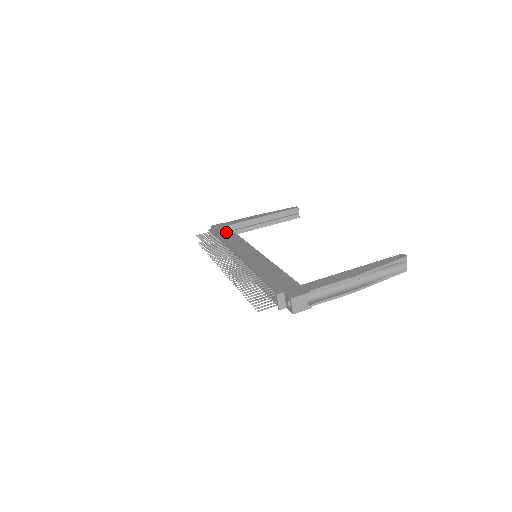
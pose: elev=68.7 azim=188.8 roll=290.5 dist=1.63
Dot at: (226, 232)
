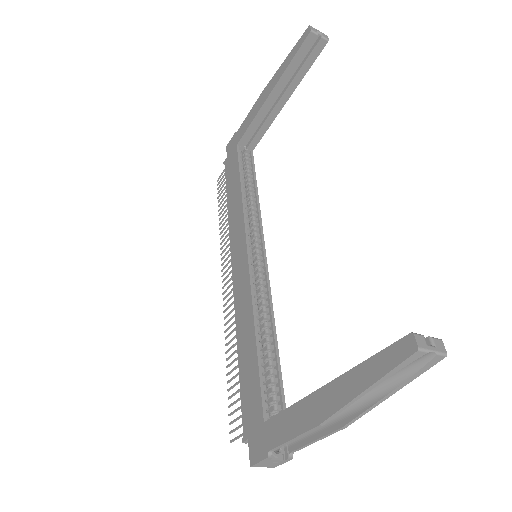
Dot at: (233, 175)
